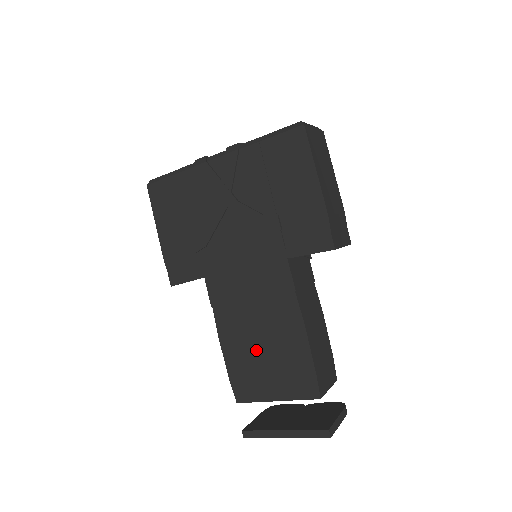
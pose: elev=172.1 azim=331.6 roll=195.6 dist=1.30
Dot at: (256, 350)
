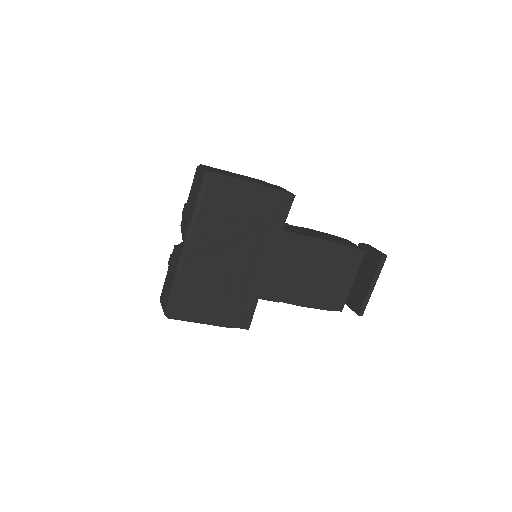
Dot at: (321, 282)
